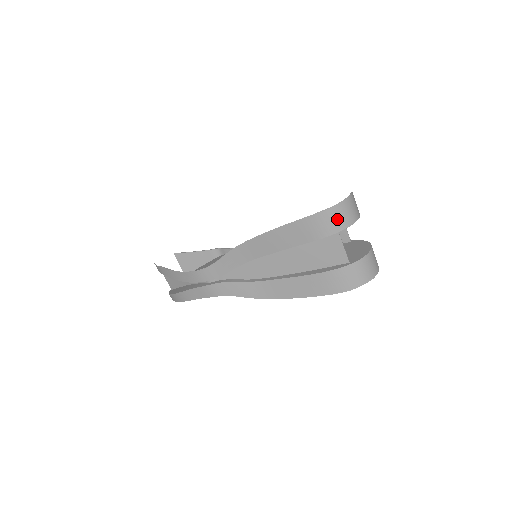
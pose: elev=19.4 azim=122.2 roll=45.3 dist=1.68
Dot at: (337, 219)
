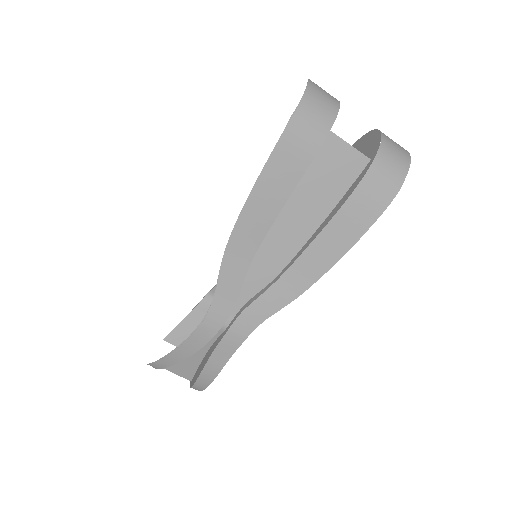
Dot at: (317, 113)
